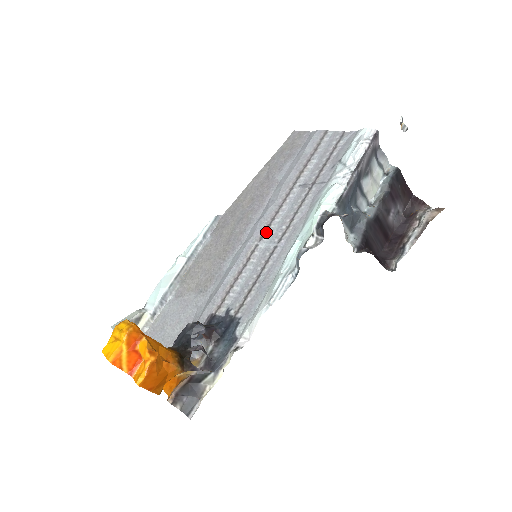
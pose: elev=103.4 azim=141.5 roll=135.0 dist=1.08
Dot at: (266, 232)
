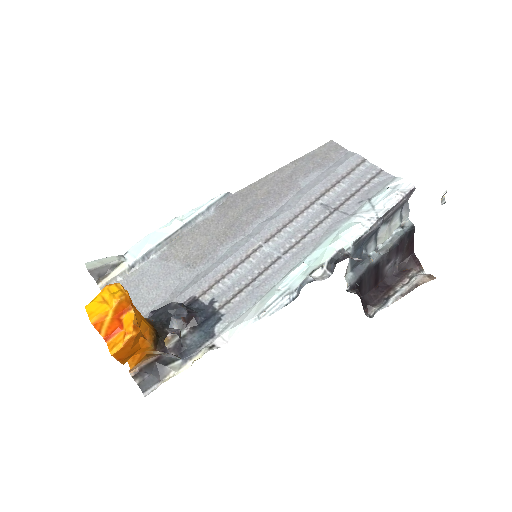
Dot at: (274, 236)
